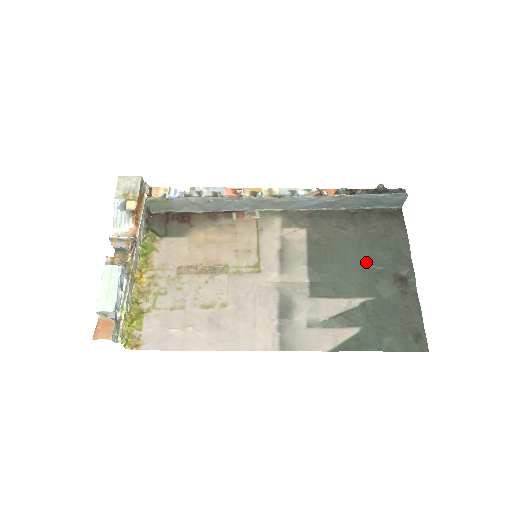
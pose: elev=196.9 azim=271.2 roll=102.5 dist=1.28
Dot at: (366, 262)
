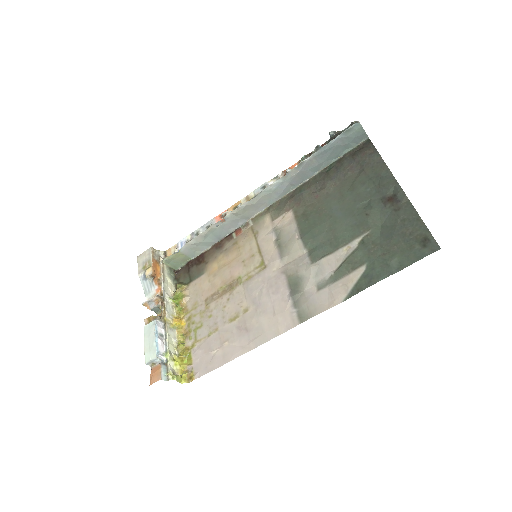
Dot at: (351, 204)
